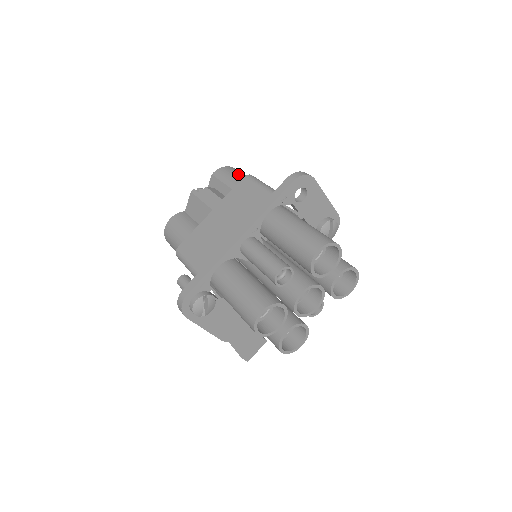
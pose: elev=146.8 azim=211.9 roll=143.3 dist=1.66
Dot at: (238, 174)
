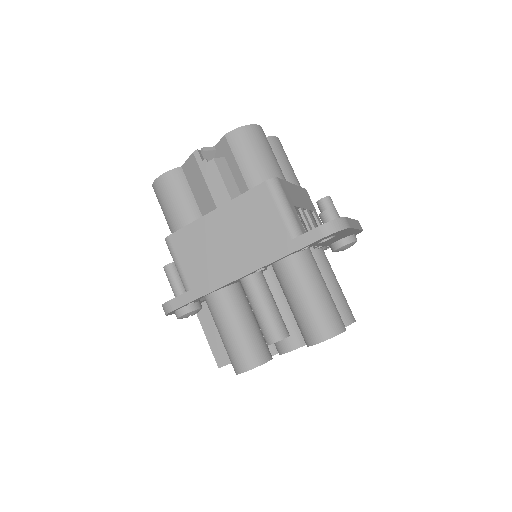
Dot at: (259, 154)
